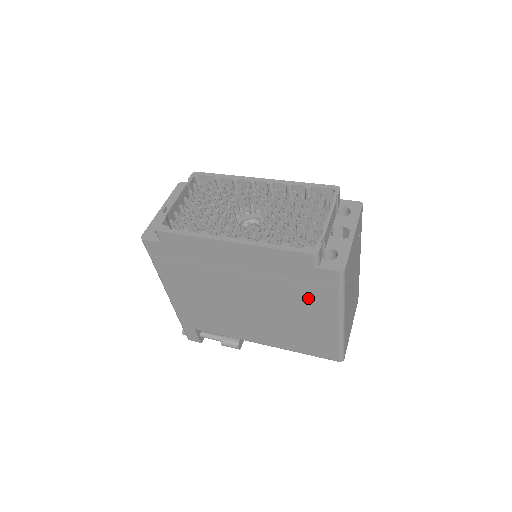
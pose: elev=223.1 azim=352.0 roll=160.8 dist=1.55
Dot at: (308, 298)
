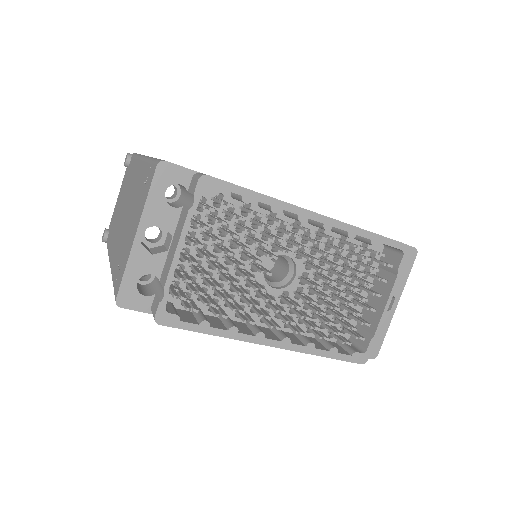
Dot at: occluded
